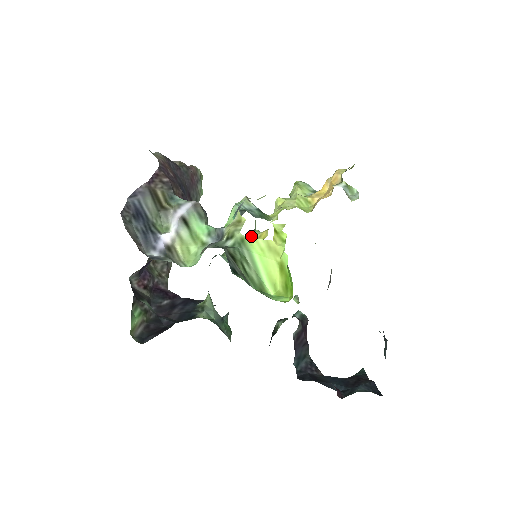
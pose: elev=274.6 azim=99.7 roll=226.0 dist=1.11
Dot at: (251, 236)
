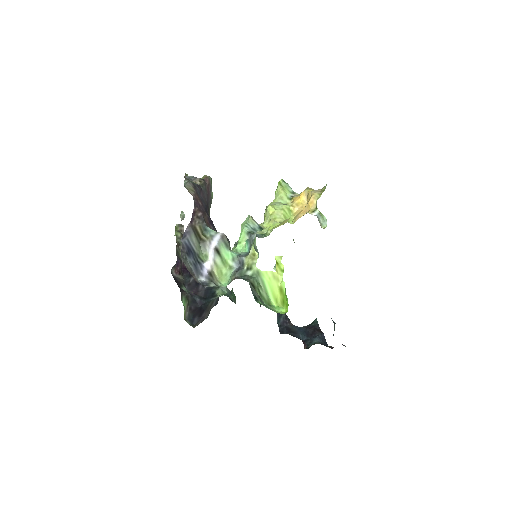
Dot at: occluded
